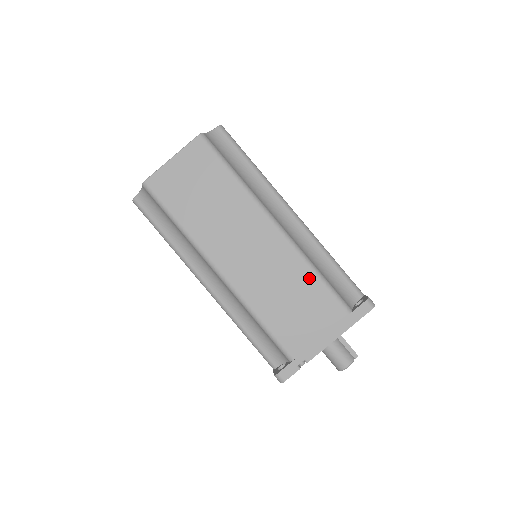
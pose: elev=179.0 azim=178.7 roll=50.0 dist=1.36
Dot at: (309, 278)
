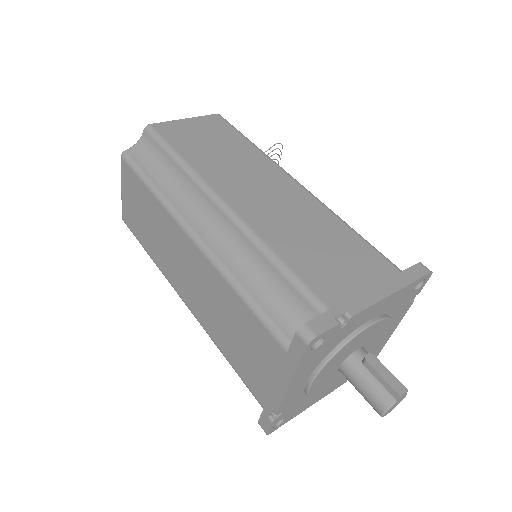
Dot at: (236, 301)
